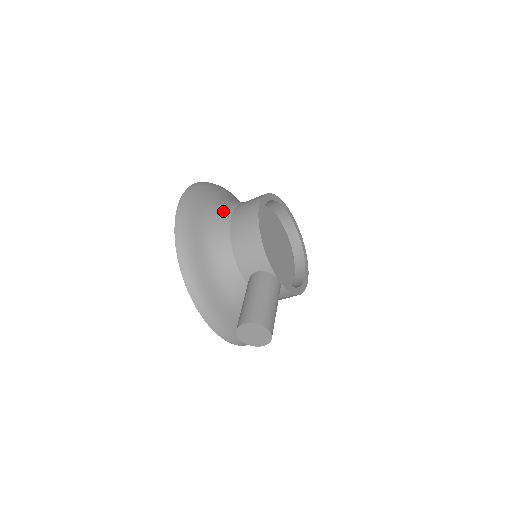
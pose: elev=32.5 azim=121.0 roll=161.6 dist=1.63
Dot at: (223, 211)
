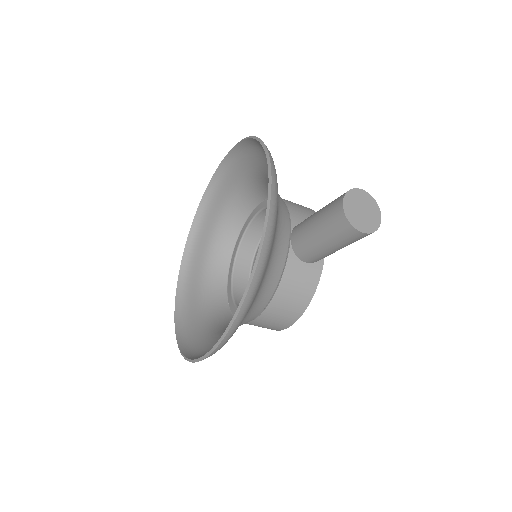
Dot at: (253, 195)
